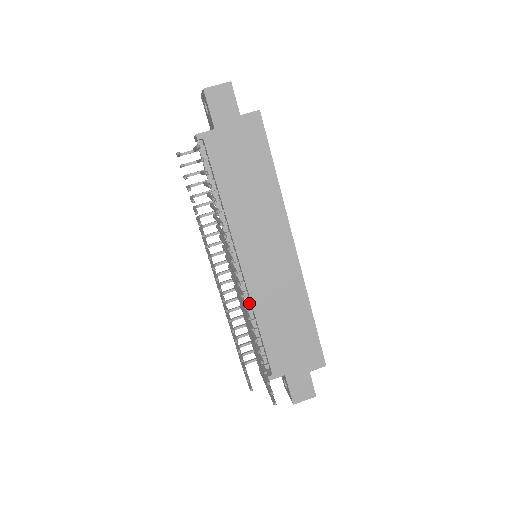
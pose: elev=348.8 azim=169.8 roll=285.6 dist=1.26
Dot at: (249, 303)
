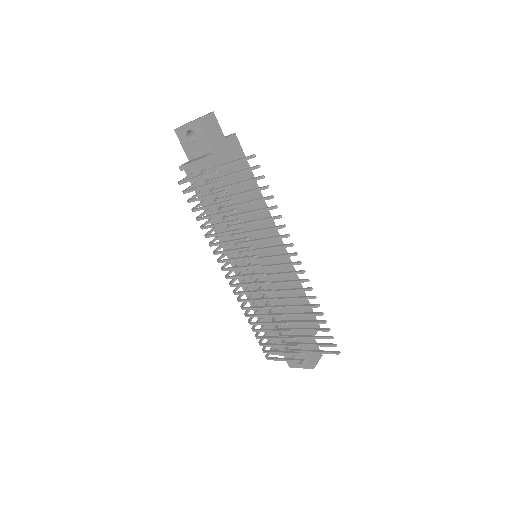
Dot at: occluded
